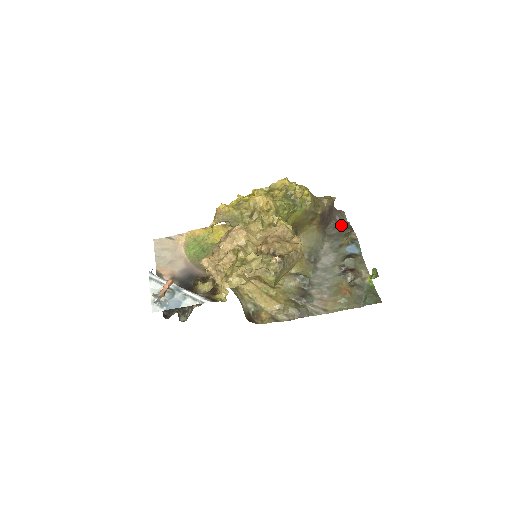
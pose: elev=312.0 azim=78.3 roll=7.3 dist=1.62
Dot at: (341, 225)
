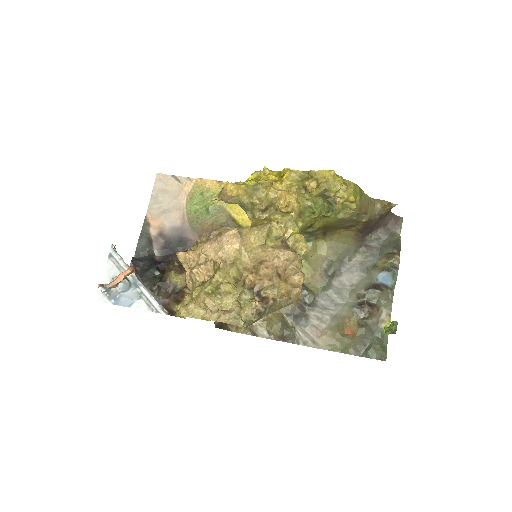
Dot at: (389, 237)
